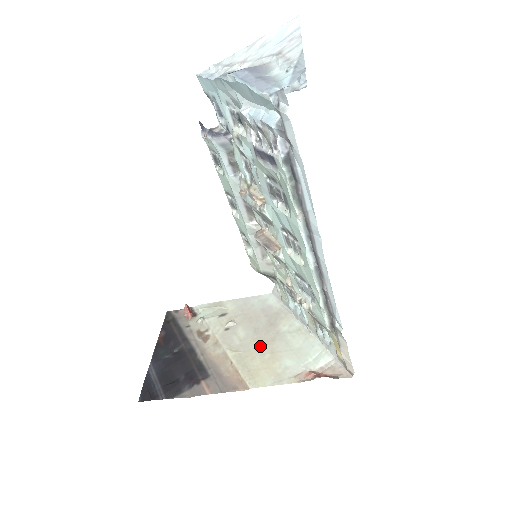
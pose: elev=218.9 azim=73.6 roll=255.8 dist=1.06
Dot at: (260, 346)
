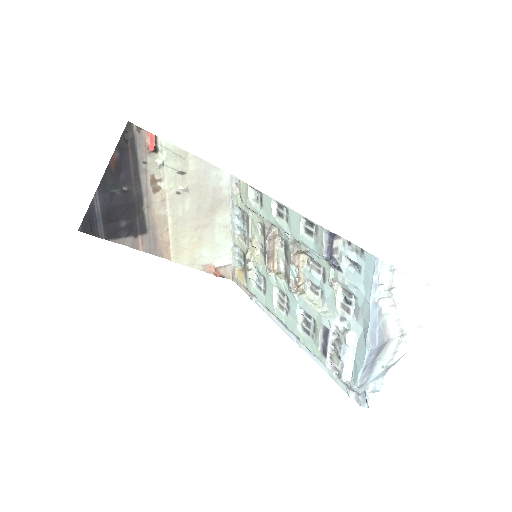
Dot at: (195, 228)
